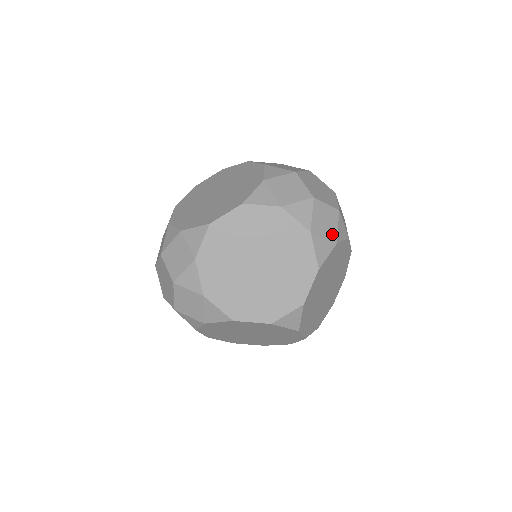
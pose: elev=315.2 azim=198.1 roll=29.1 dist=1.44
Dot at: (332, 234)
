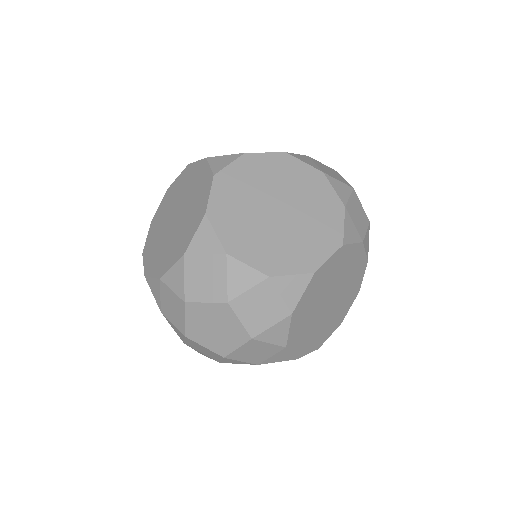
Dot at: occluded
